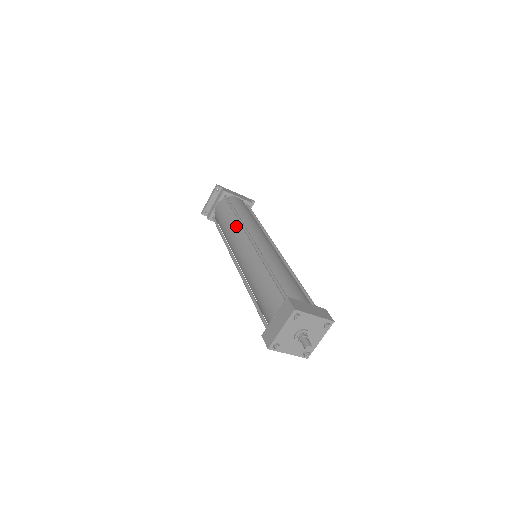
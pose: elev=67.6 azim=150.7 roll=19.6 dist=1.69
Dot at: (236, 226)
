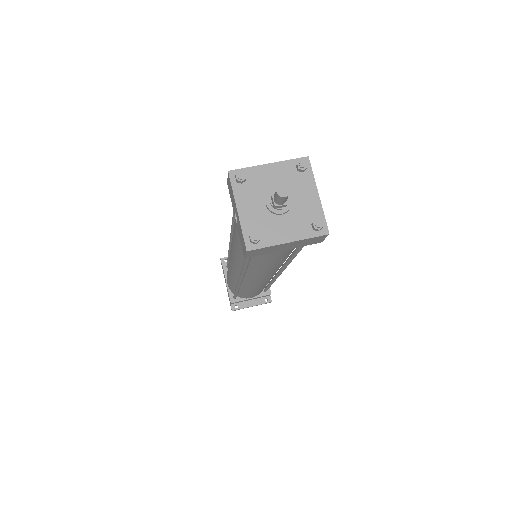
Dot at: occluded
